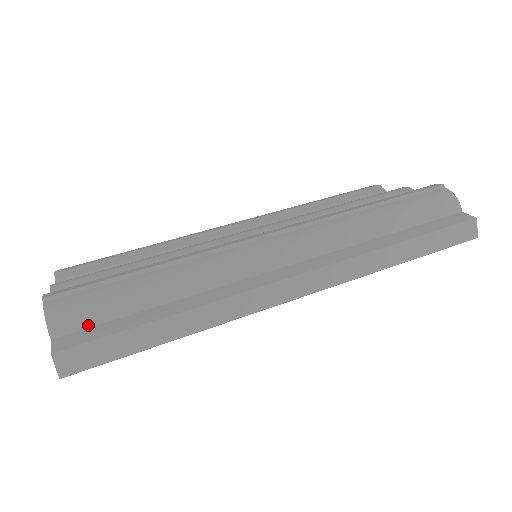
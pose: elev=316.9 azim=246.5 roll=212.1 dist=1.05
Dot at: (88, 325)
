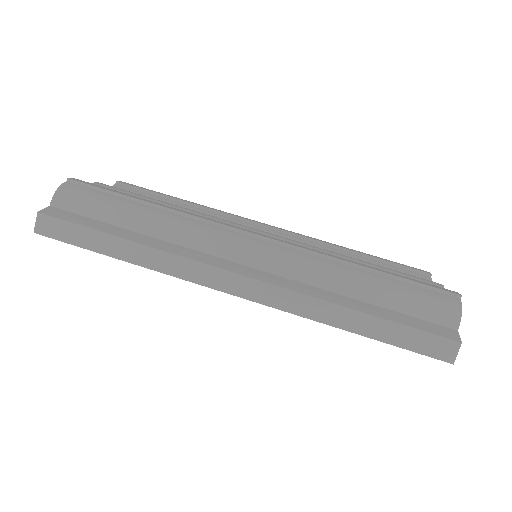
Dot at: (77, 212)
